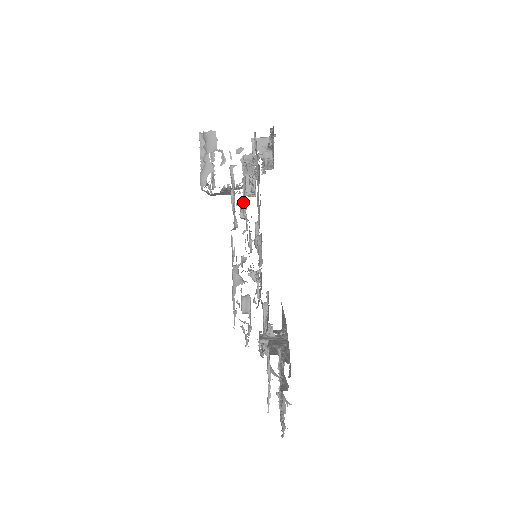
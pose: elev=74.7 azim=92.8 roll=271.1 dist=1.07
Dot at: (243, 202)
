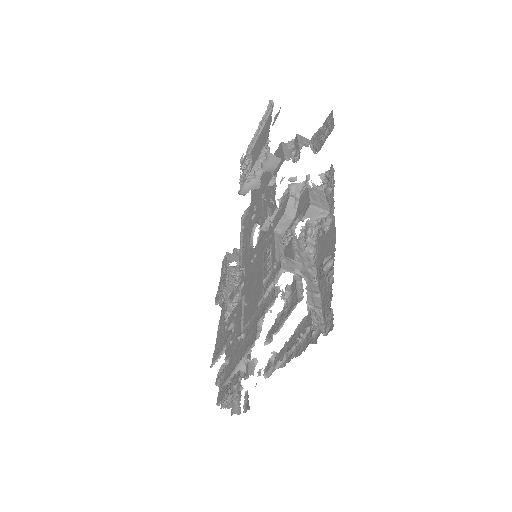
Dot at: (270, 220)
